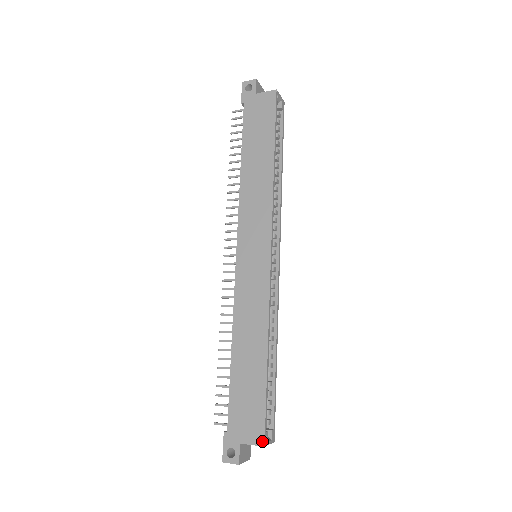
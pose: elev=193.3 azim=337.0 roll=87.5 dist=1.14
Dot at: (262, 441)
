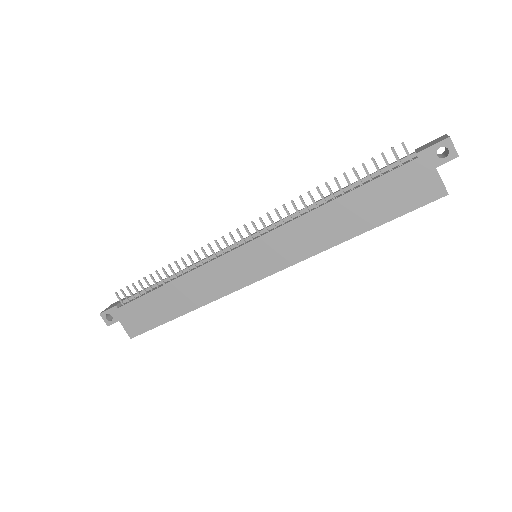
Dot at: (132, 336)
